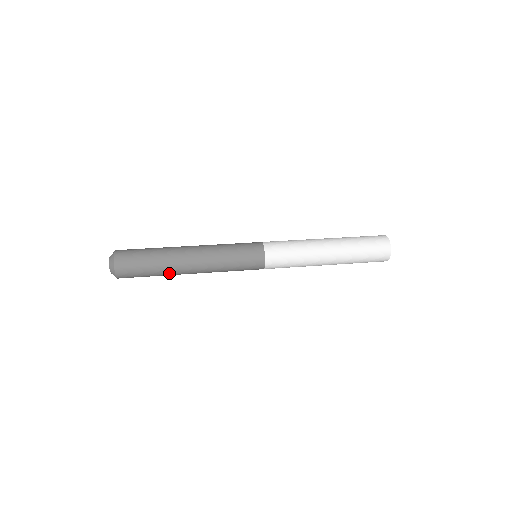
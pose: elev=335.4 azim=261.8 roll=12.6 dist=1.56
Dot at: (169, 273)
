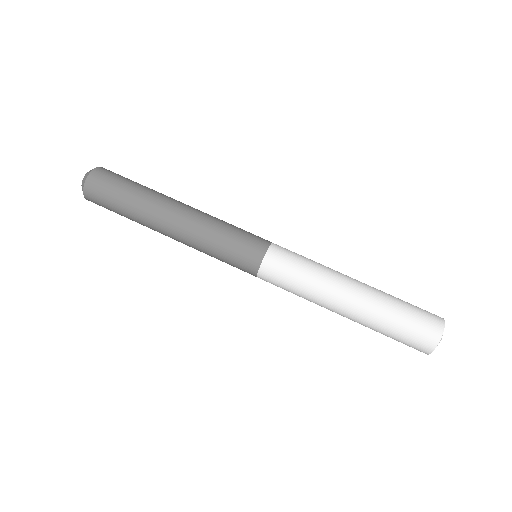
Dot at: (142, 223)
